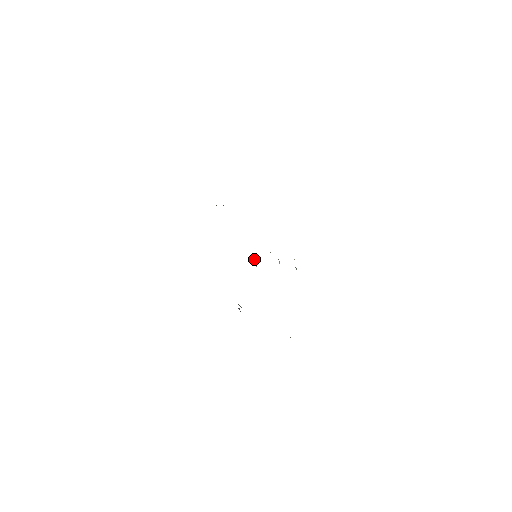
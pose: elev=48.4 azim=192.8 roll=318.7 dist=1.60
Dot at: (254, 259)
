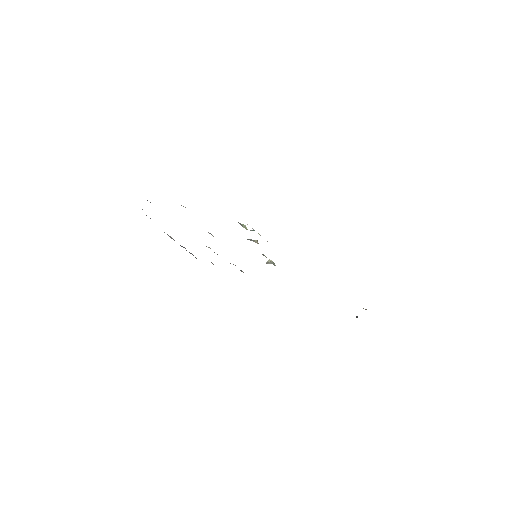
Dot at: (268, 260)
